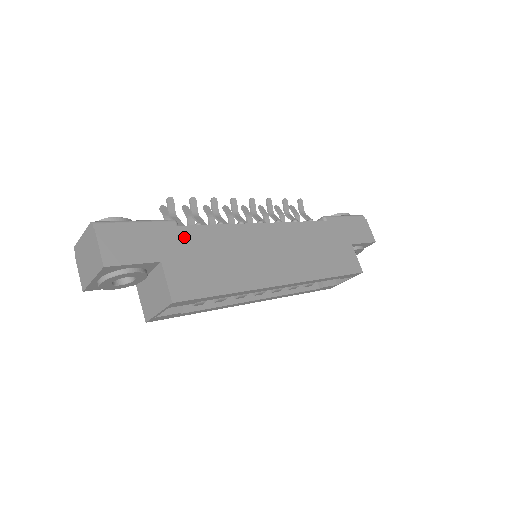
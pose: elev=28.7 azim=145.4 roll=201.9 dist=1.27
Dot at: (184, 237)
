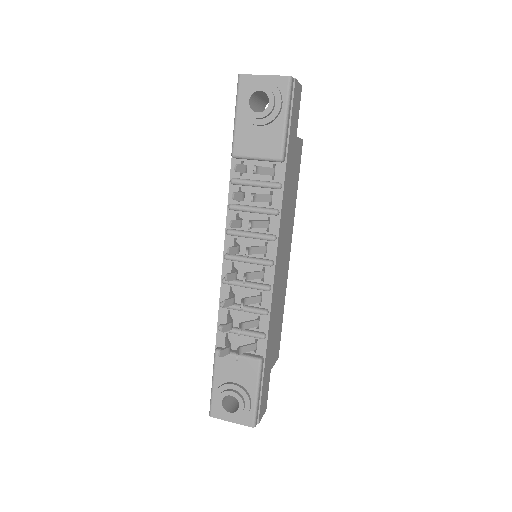
Dot at: (268, 353)
